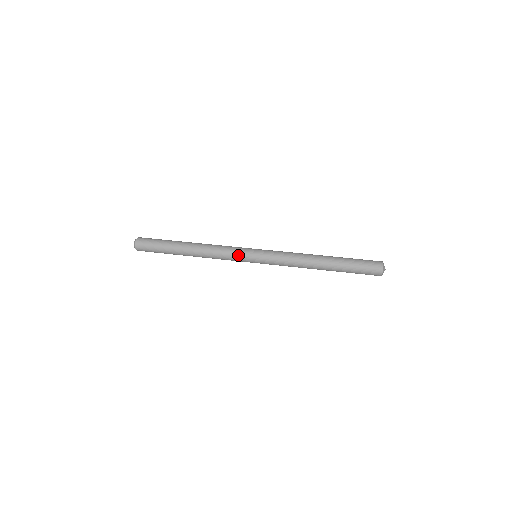
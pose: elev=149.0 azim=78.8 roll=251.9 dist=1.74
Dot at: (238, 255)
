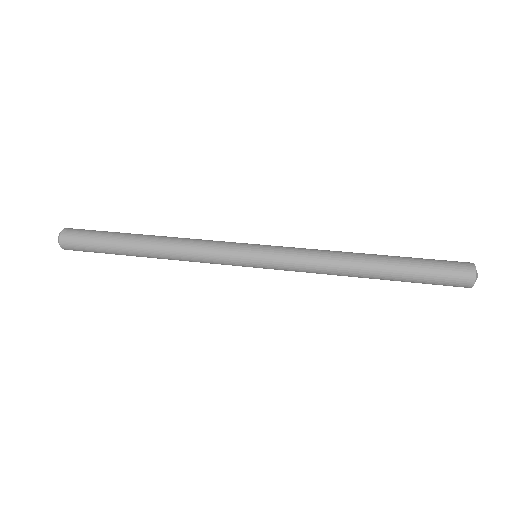
Dot at: (226, 263)
